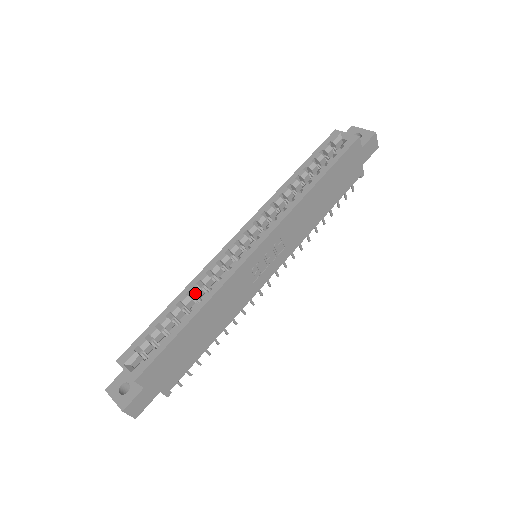
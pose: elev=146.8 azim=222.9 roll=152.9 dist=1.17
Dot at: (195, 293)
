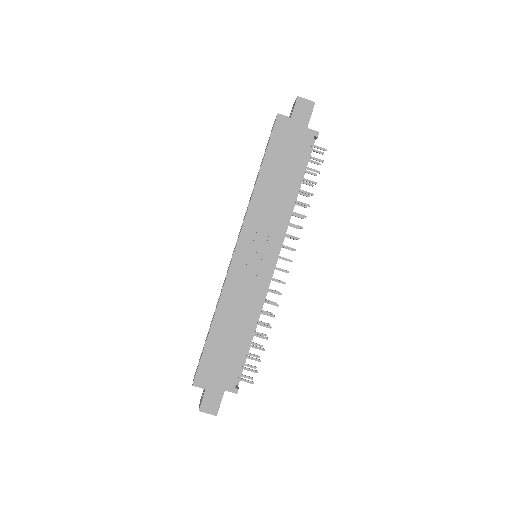
Dot at: occluded
